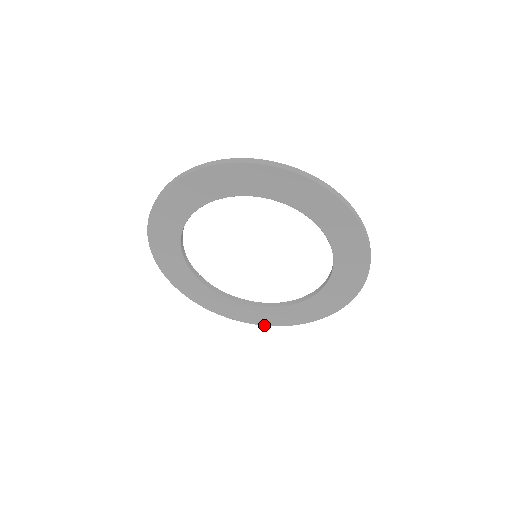
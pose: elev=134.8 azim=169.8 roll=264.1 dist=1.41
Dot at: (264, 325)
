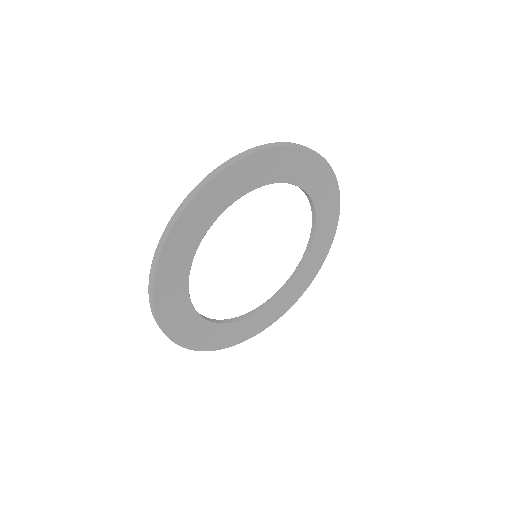
Dot at: (255, 335)
